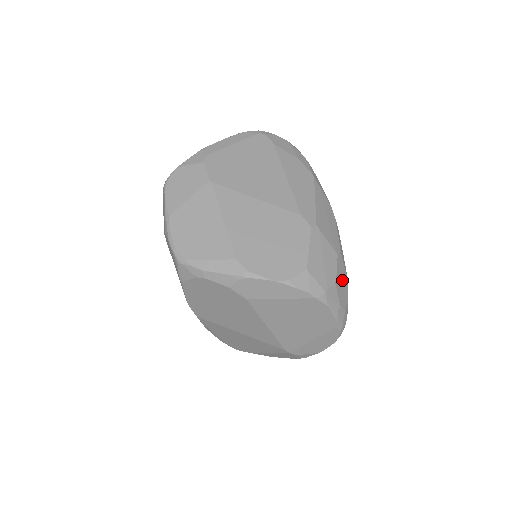
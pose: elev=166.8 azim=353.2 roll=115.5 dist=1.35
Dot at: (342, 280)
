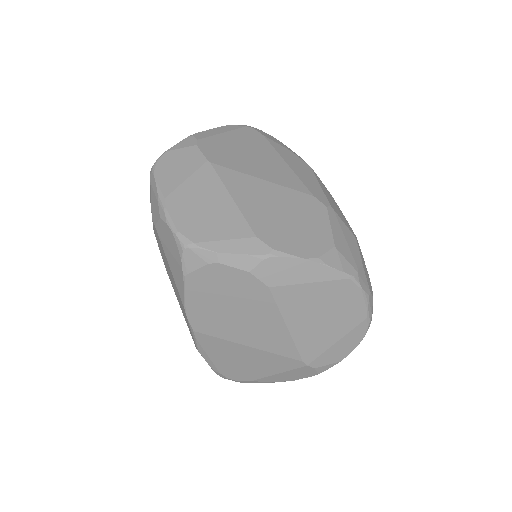
Dot at: (364, 265)
